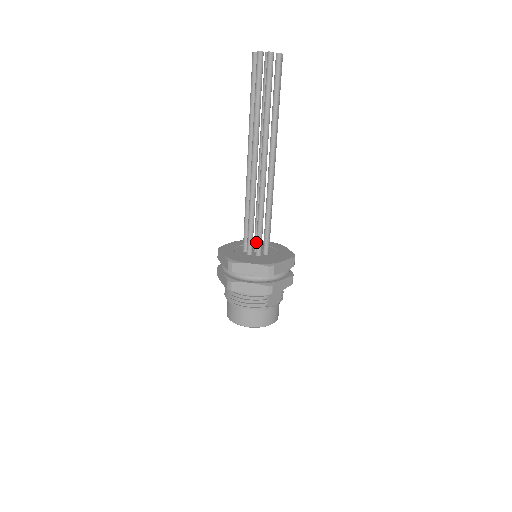
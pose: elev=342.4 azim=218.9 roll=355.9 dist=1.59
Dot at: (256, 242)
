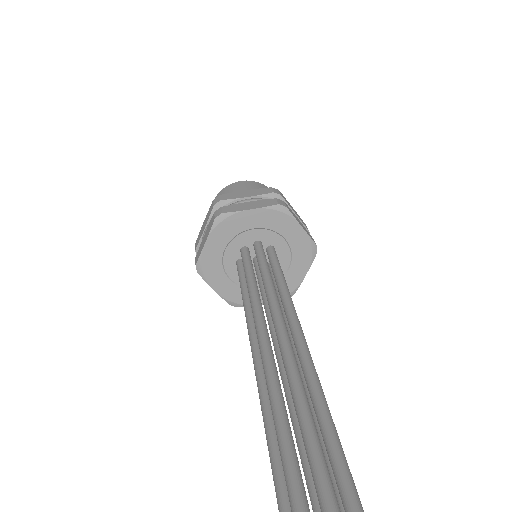
Dot at: occluded
